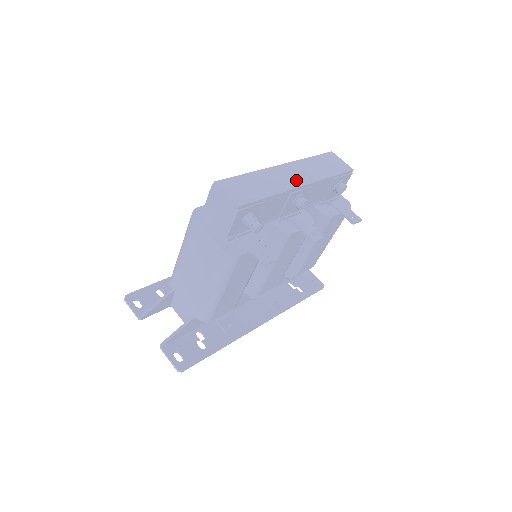
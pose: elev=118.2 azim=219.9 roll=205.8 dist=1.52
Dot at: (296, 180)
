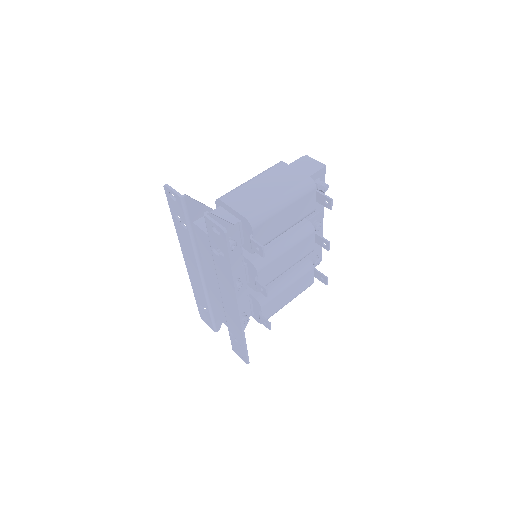
Dot at: occluded
